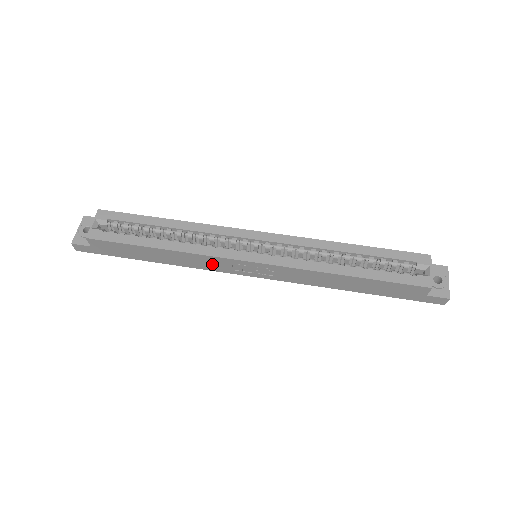
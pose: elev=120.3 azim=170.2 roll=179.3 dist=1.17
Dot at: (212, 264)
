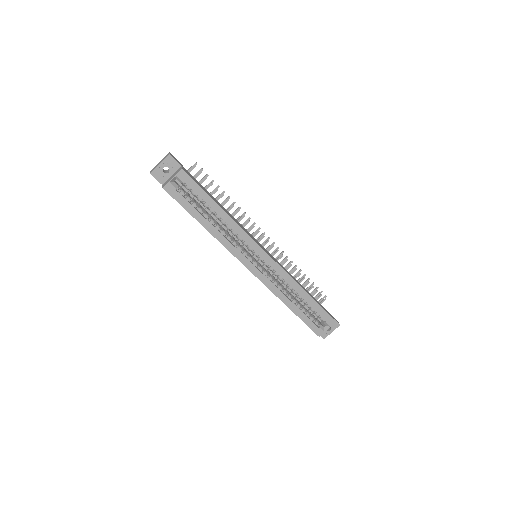
Dot at: occluded
